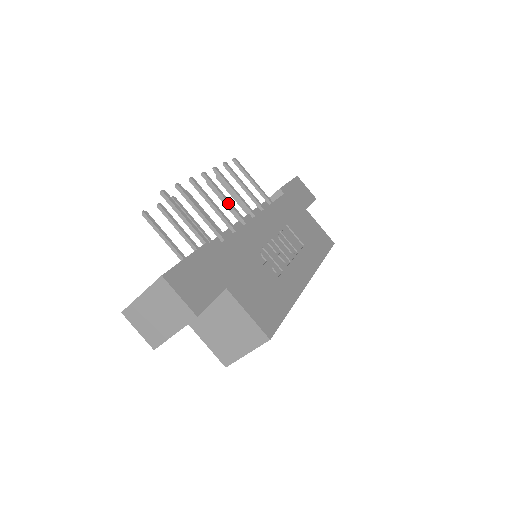
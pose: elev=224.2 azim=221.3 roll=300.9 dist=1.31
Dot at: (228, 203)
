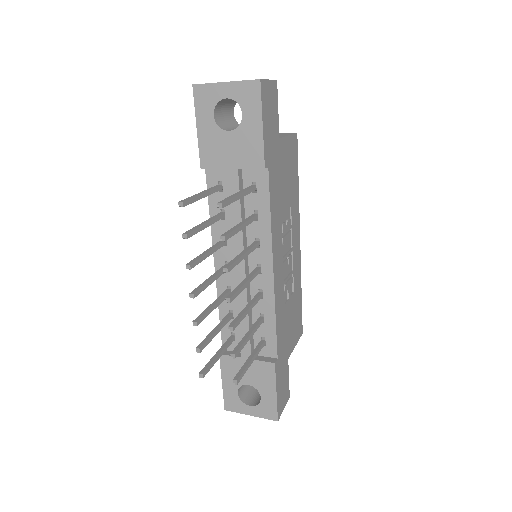
Dot at: occluded
